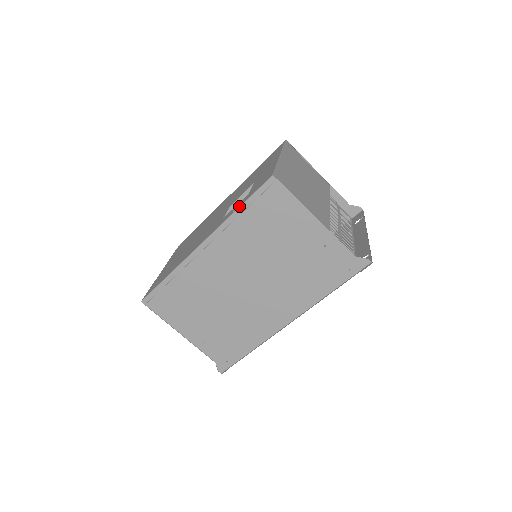
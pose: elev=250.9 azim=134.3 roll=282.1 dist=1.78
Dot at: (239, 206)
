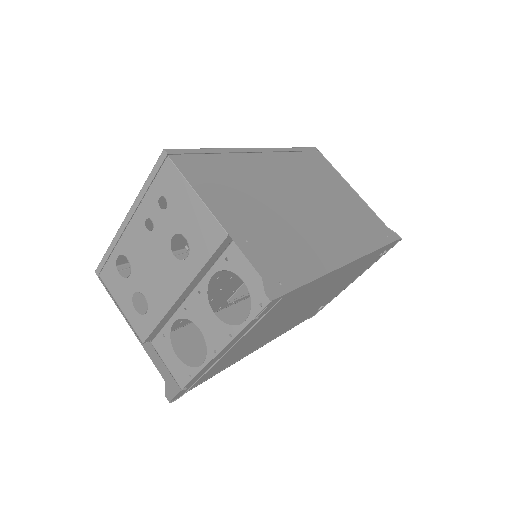
Dot at: (291, 148)
